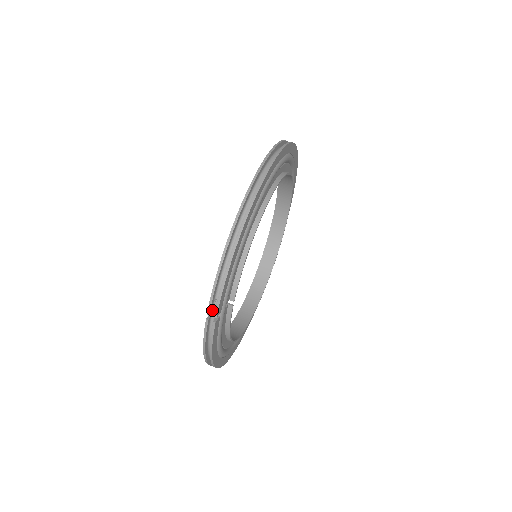
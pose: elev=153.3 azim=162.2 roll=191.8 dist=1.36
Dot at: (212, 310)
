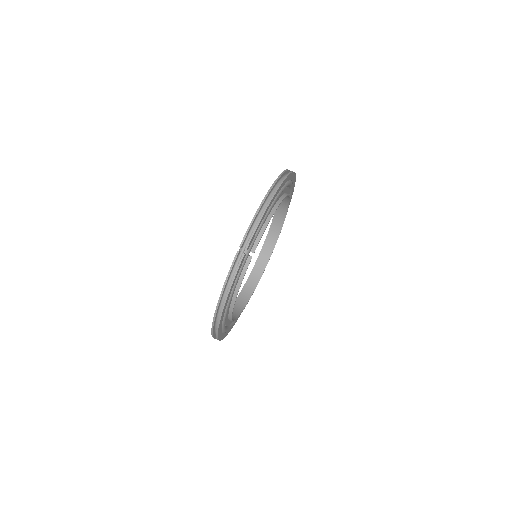
Dot at: (244, 244)
